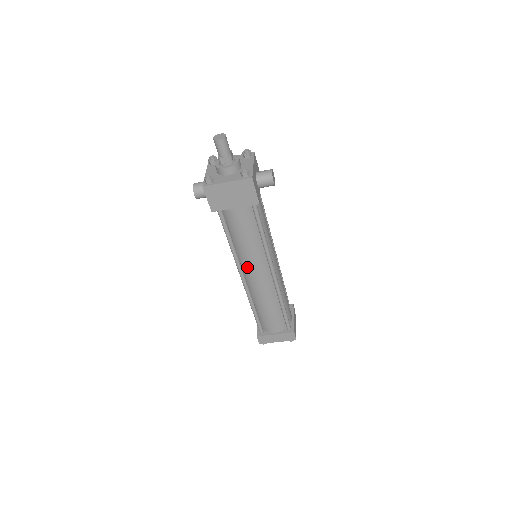
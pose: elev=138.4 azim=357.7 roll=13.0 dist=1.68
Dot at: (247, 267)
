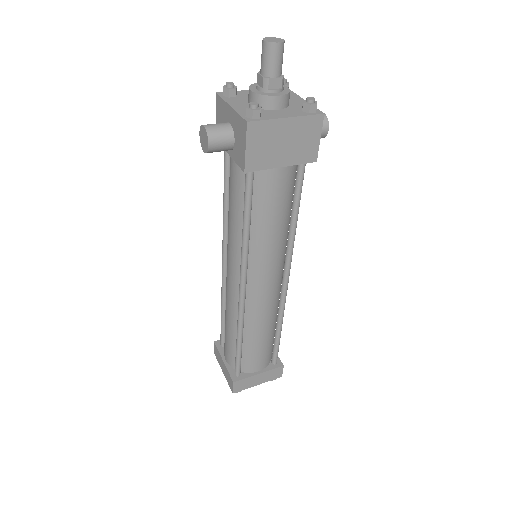
Dot at: (256, 271)
